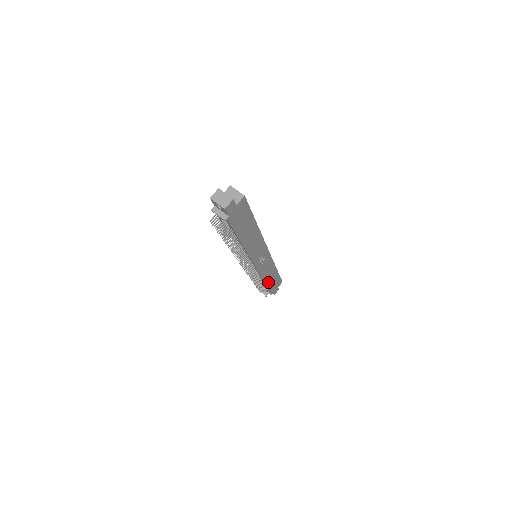
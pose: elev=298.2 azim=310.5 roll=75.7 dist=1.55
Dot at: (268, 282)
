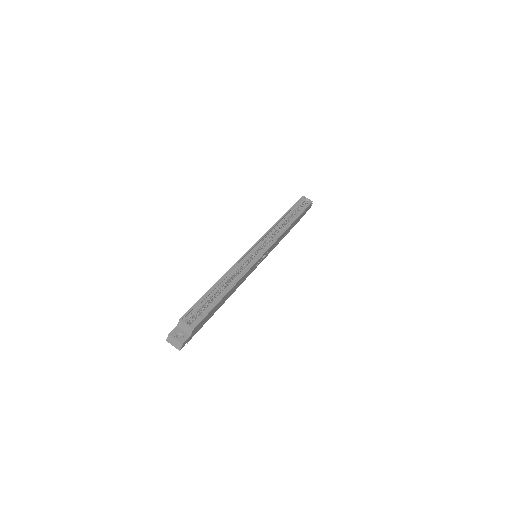
Dot at: (289, 230)
